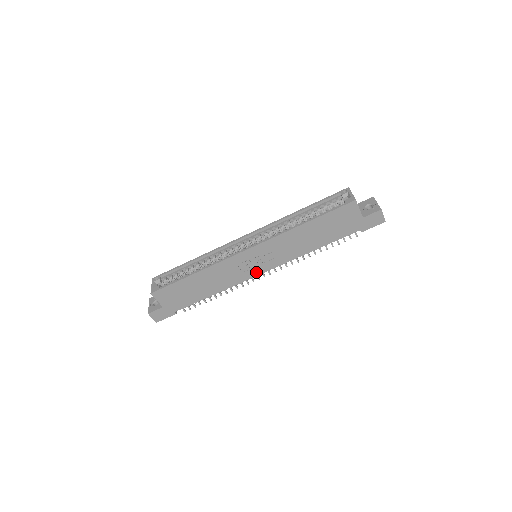
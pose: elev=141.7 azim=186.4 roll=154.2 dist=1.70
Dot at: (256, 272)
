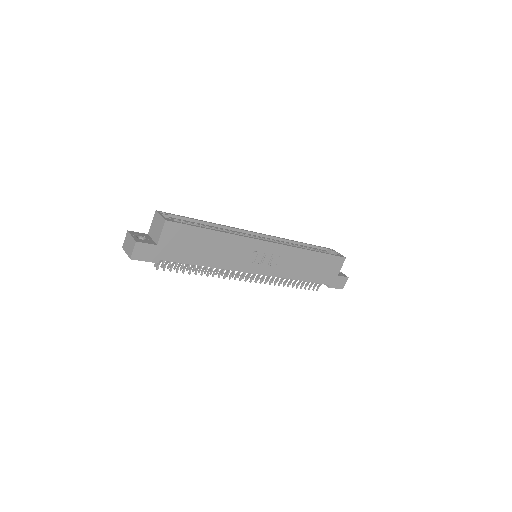
Dot at: (253, 269)
